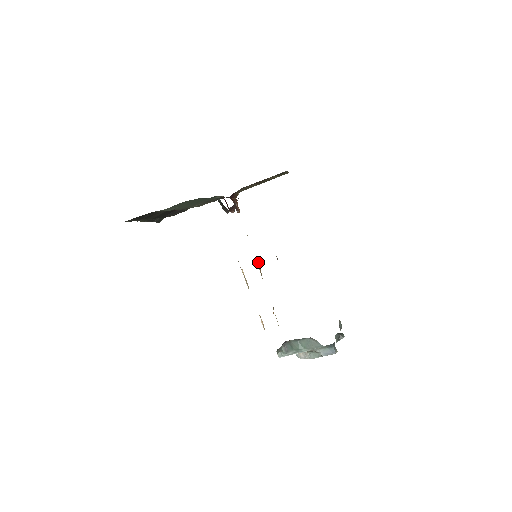
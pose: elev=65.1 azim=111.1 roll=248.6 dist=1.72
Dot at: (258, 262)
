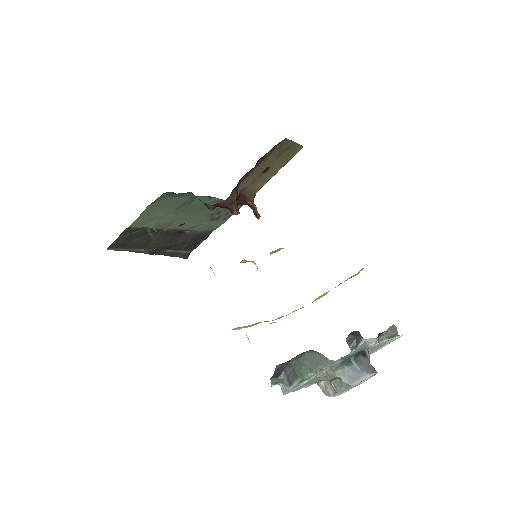
Dot at: (253, 261)
